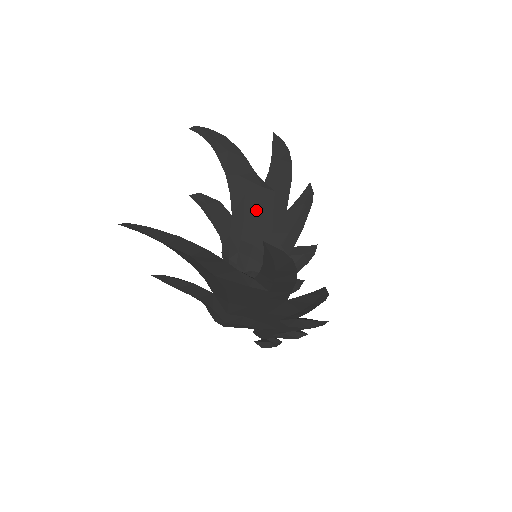
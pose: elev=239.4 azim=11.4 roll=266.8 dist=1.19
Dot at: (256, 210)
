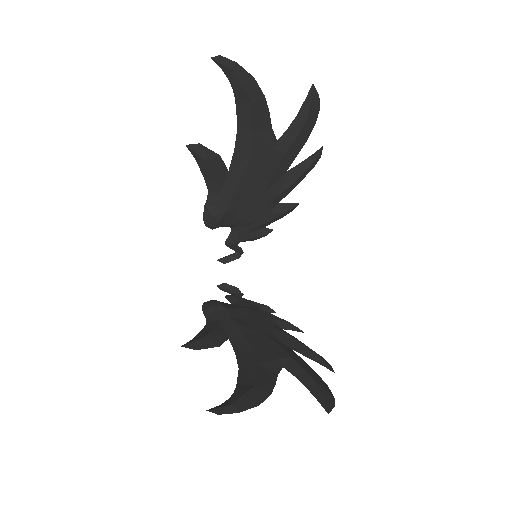
Dot at: (257, 171)
